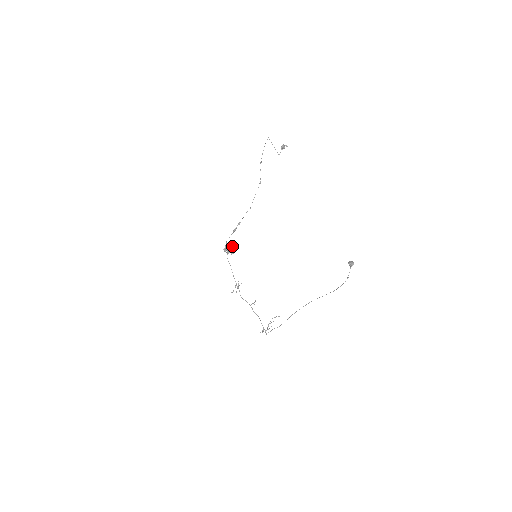
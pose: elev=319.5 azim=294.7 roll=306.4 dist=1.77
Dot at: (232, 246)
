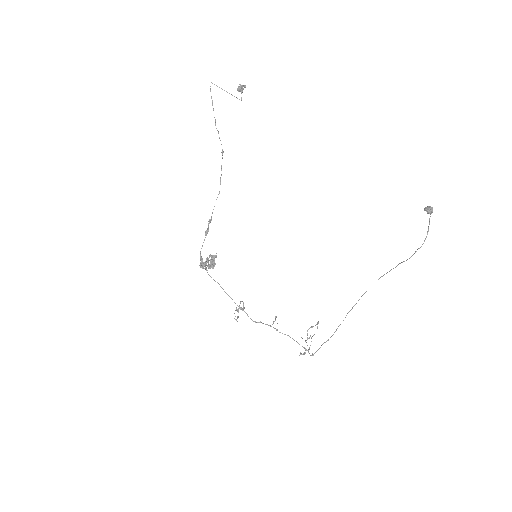
Dot at: (210, 256)
